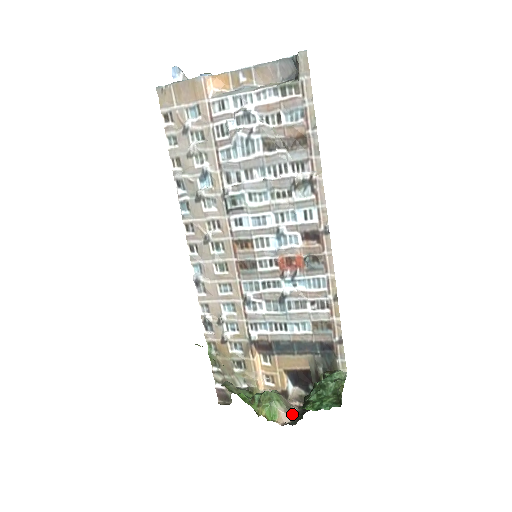
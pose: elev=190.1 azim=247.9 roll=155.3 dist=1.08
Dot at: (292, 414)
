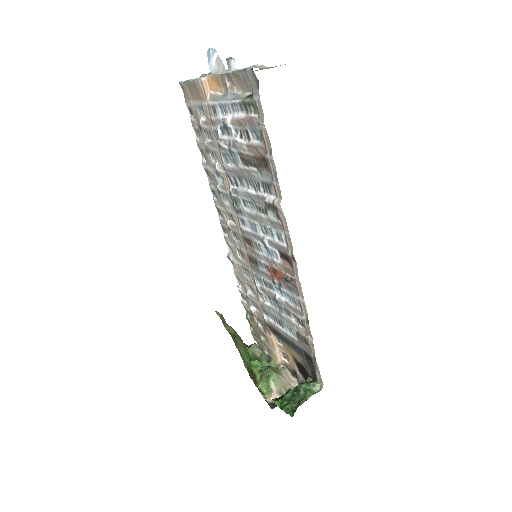
Dot at: occluded
